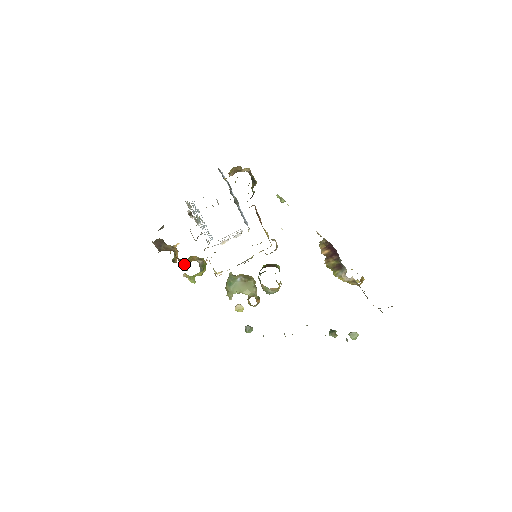
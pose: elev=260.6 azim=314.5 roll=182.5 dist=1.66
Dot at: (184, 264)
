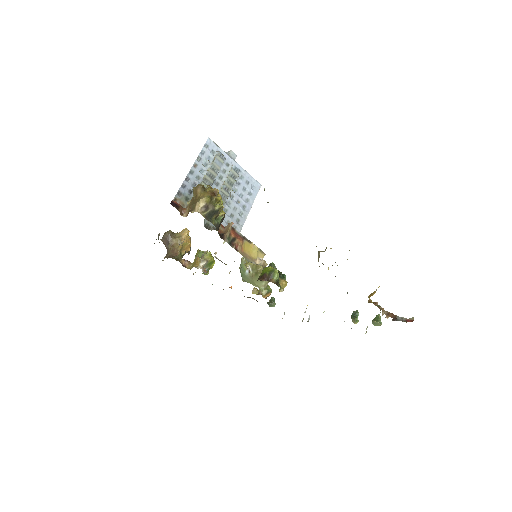
Dot at: (190, 267)
